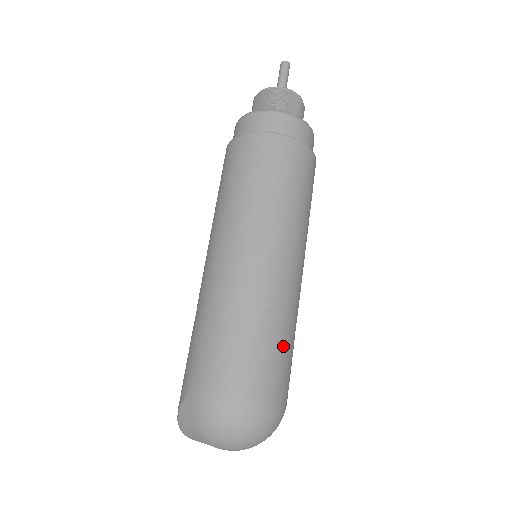
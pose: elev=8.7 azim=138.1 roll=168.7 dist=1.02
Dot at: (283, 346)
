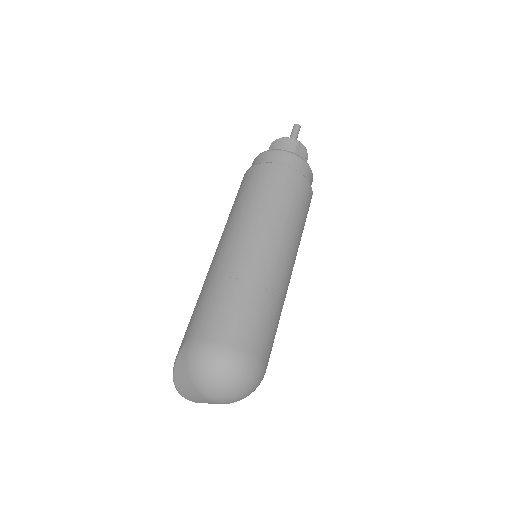
Dot at: (268, 317)
